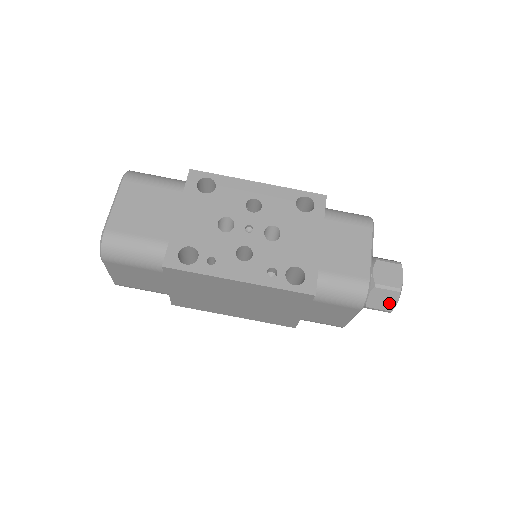
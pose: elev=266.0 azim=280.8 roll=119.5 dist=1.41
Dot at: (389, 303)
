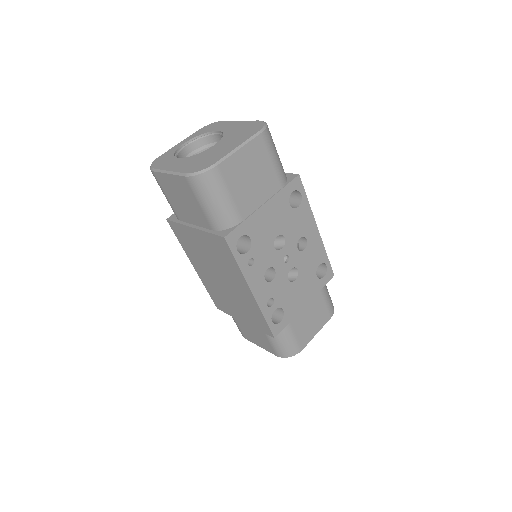
Dot at: occluded
